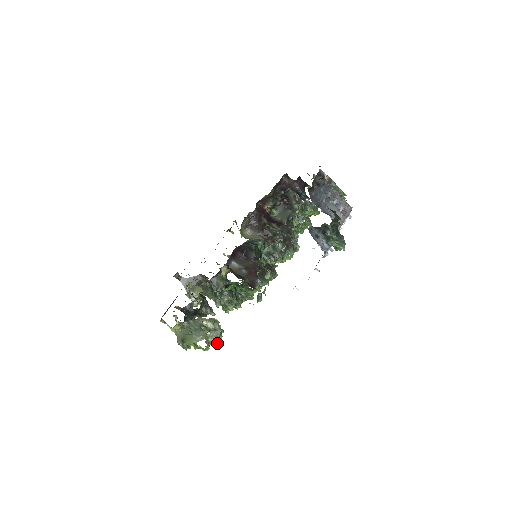
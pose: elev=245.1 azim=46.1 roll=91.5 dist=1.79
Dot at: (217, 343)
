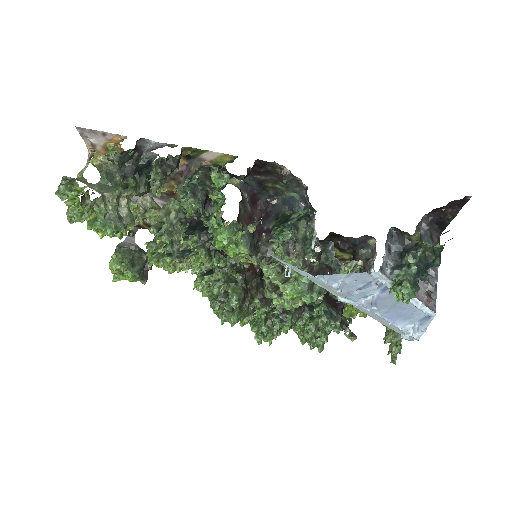
Dot at: (98, 226)
